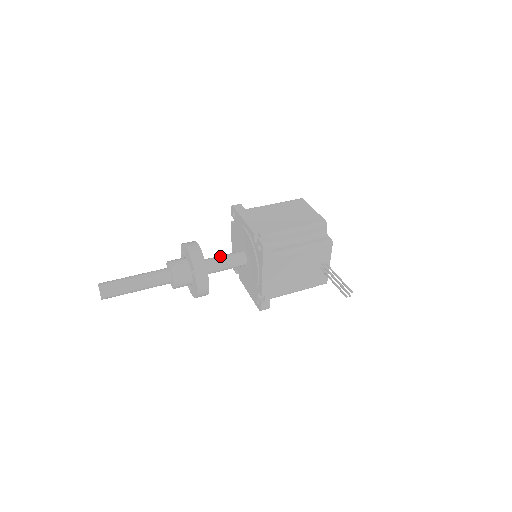
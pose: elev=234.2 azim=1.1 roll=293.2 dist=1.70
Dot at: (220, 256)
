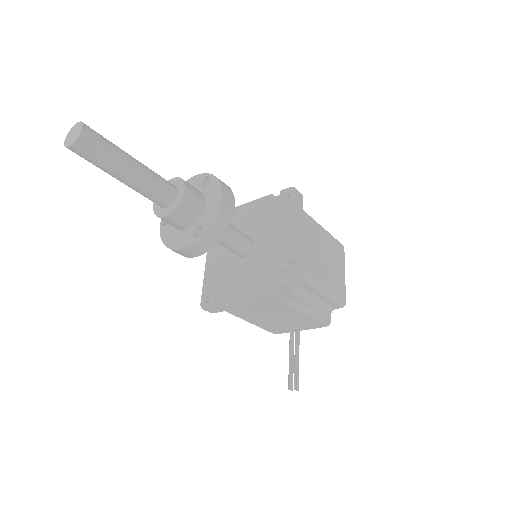
Dot at: (233, 228)
